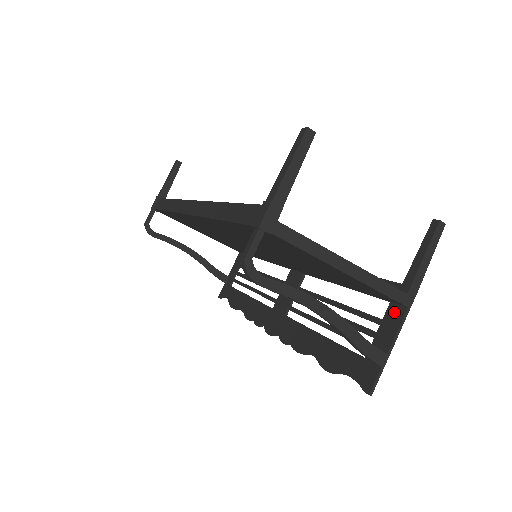
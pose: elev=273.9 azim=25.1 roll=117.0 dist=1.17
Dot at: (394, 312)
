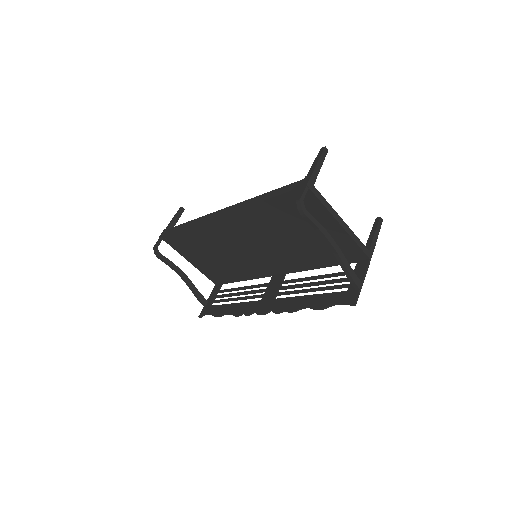
Dot at: (361, 264)
